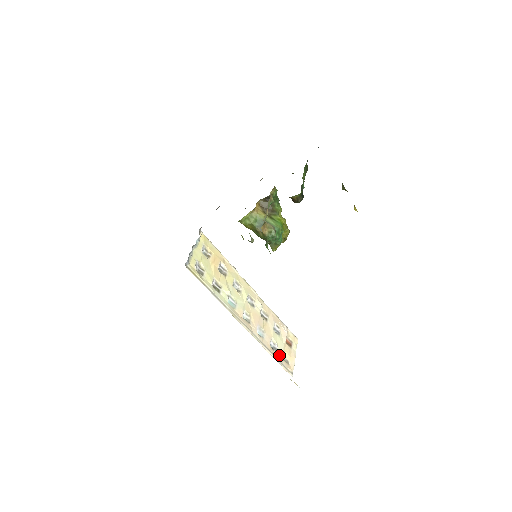
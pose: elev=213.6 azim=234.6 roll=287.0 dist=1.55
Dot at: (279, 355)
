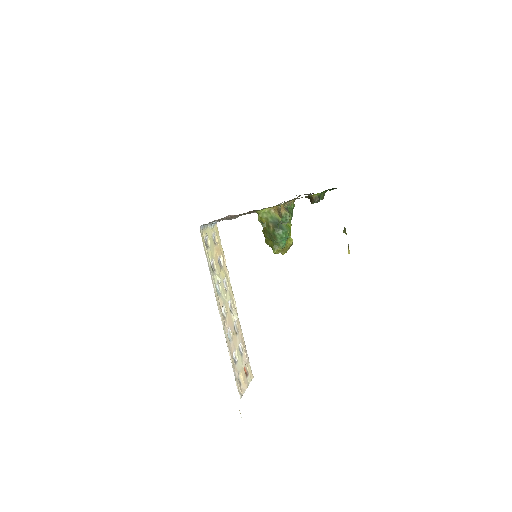
Dot at: (236, 369)
